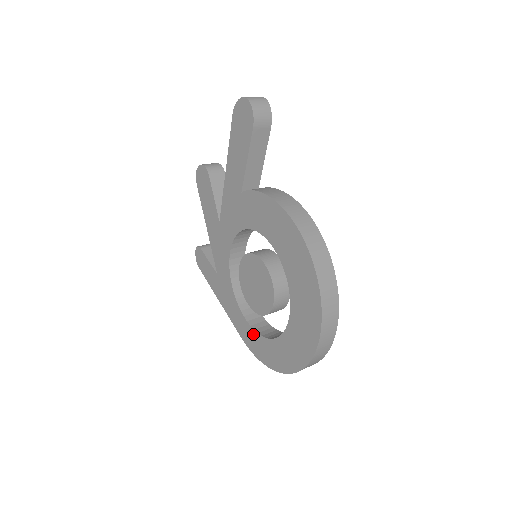
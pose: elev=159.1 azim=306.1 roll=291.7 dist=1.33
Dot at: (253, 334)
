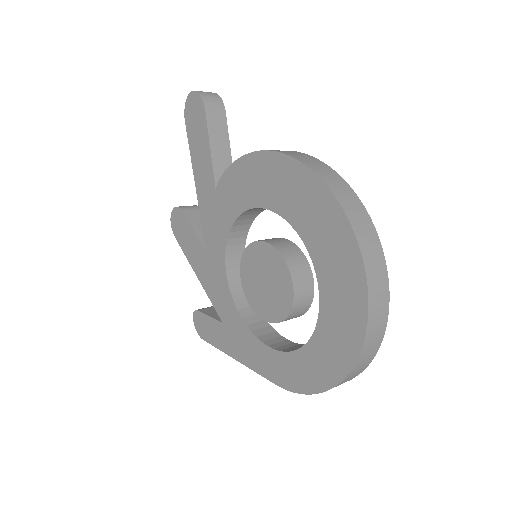
Dot at: (286, 360)
